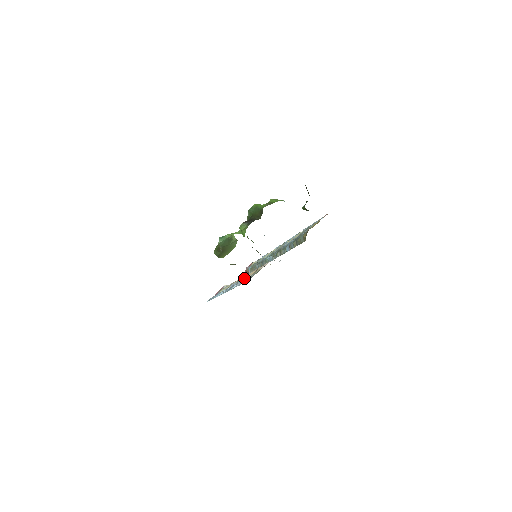
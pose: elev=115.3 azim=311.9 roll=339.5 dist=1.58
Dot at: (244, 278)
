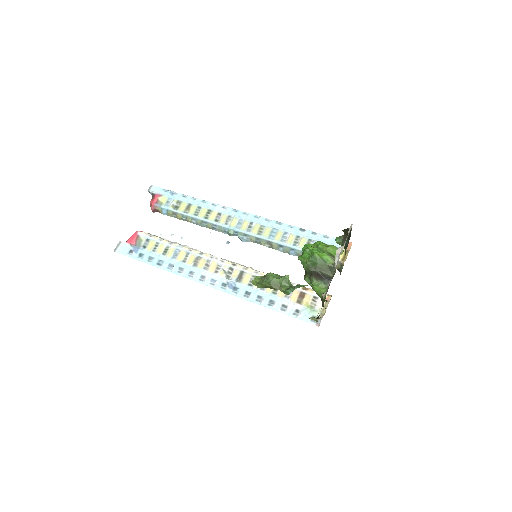
Dot at: (267, 291)
